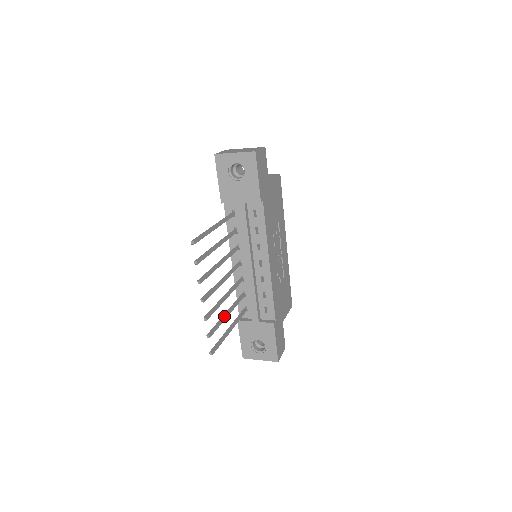
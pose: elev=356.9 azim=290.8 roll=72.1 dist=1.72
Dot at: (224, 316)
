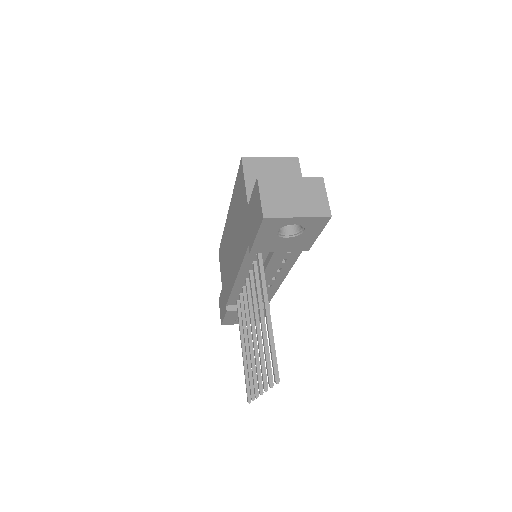
Dot at: (249, 355)
